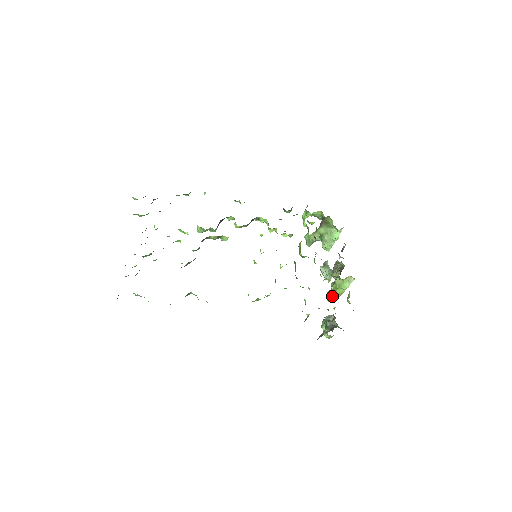
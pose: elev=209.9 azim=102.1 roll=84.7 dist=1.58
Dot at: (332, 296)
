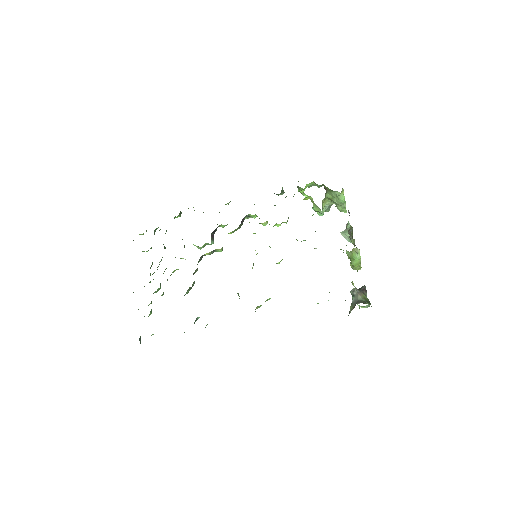
Dot at: (352, 267)
